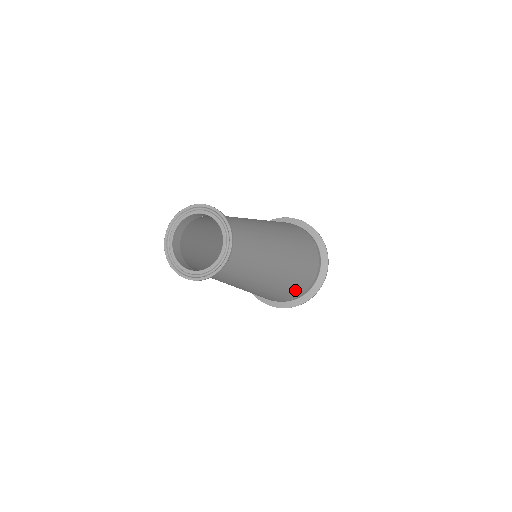
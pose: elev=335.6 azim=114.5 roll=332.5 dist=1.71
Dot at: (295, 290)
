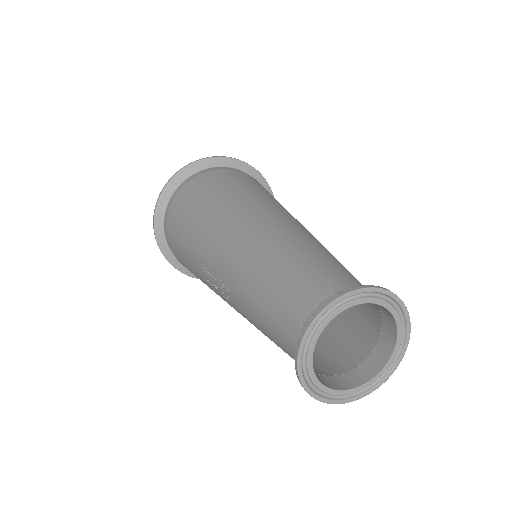
Dot at: occluded
